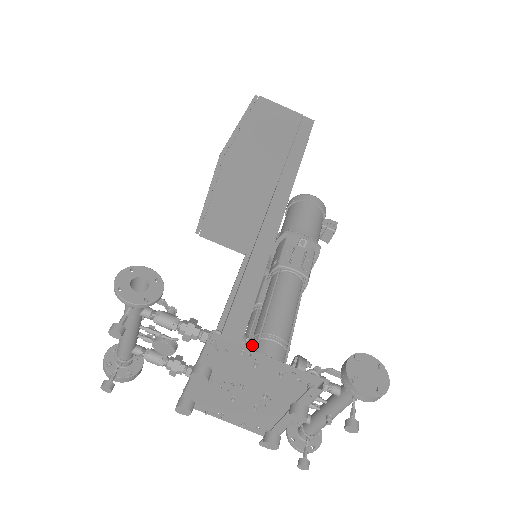
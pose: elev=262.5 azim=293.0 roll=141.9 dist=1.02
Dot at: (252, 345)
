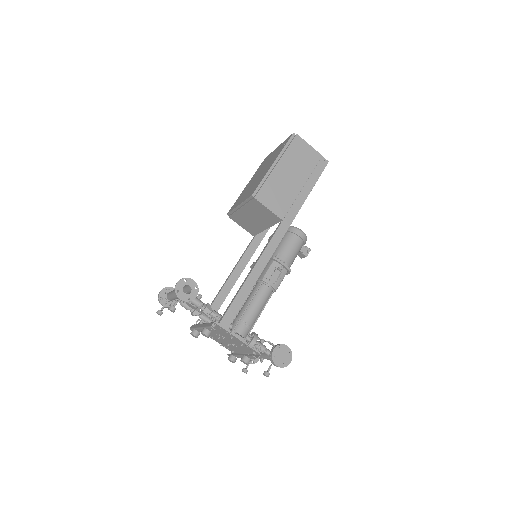
Dot at: (234, 323)
